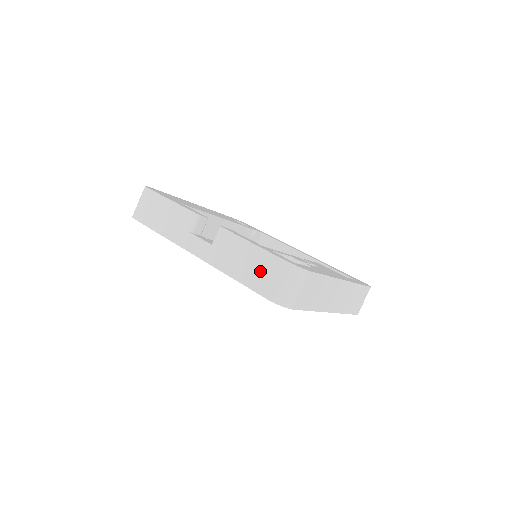
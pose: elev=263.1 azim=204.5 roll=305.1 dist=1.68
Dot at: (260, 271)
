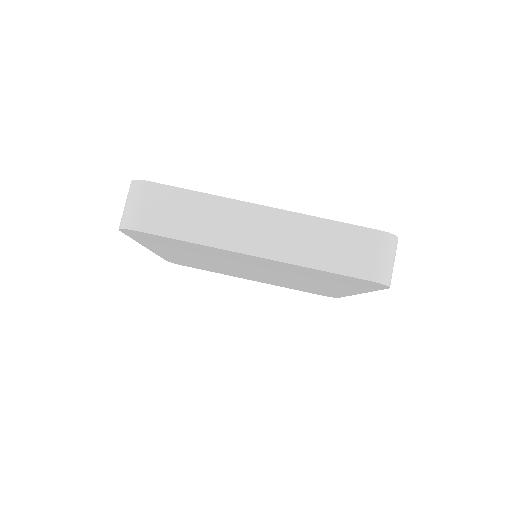
Dot at: occluded
